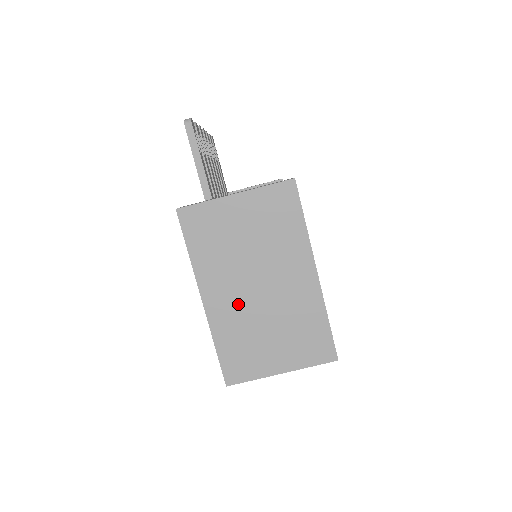
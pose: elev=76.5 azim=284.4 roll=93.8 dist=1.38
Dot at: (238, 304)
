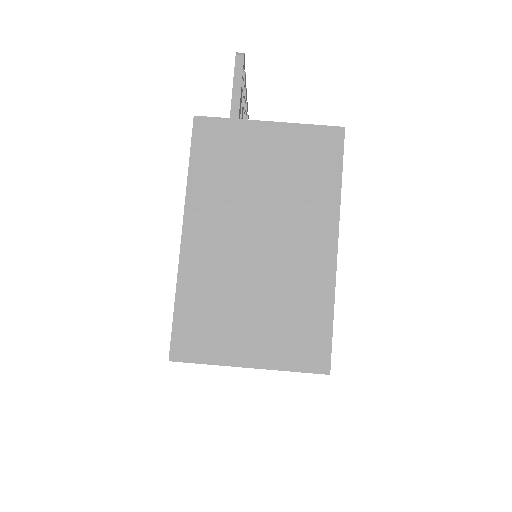
Dot at: (225, 254)
